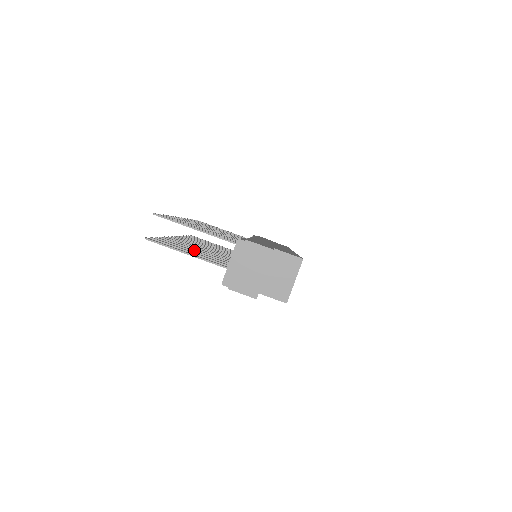
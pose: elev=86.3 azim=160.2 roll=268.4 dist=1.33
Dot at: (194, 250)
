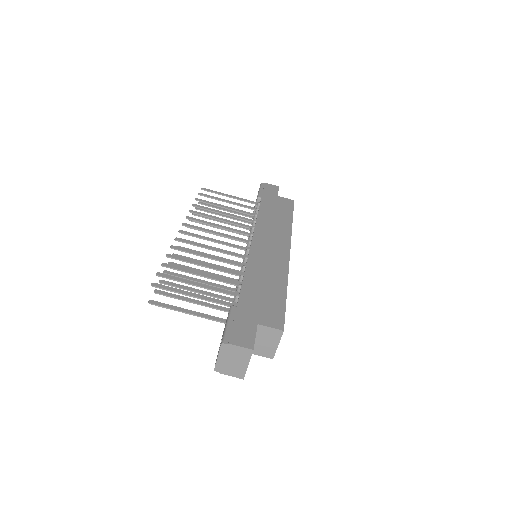
Dot at: occluded
